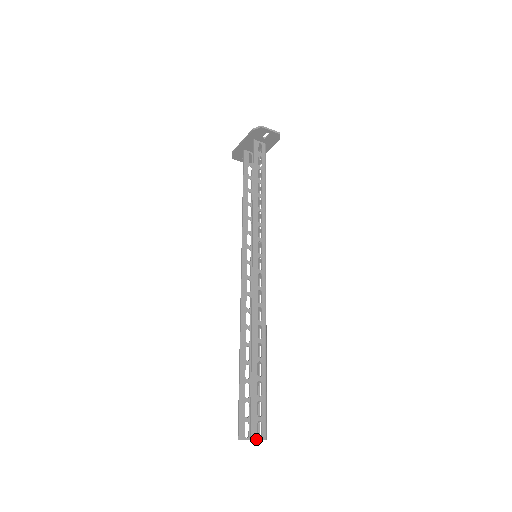
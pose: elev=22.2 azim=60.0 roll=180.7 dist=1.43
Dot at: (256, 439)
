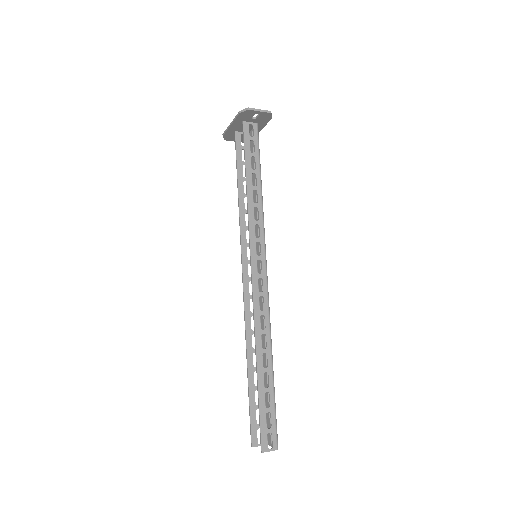
Dot at: (267, 451)
